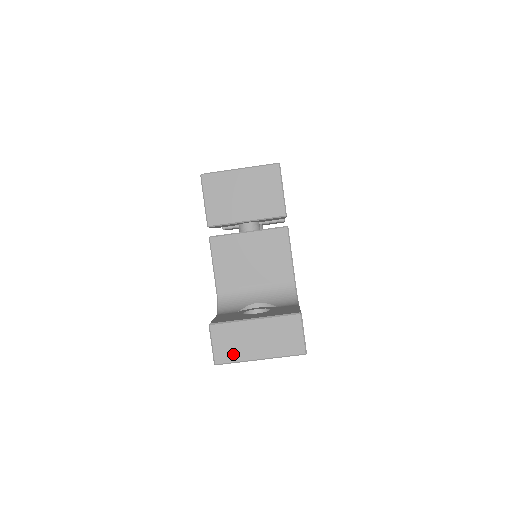
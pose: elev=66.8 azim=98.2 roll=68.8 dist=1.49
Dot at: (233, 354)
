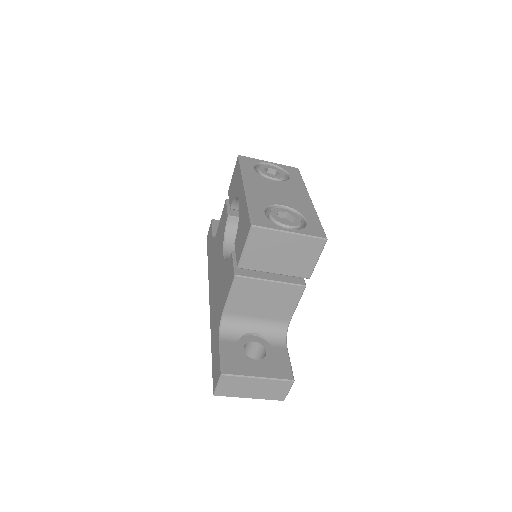
Dot at: (231, 393)
